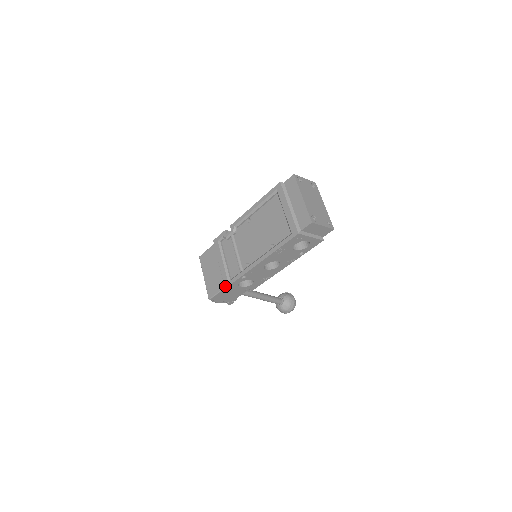
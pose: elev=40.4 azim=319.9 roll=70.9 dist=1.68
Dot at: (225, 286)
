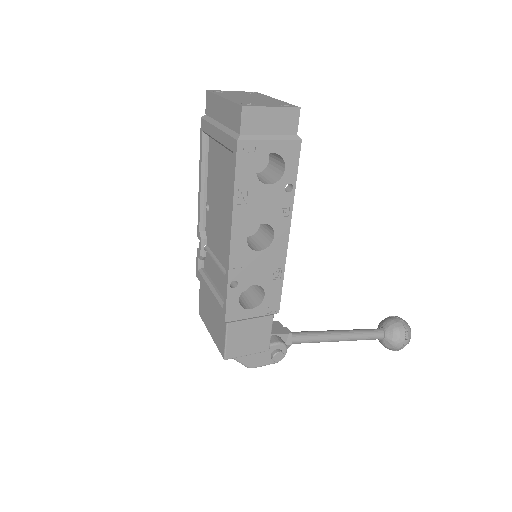
Dot at: (223, 319)
